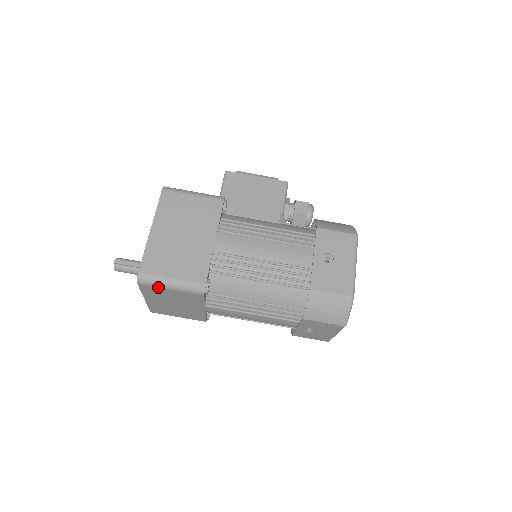
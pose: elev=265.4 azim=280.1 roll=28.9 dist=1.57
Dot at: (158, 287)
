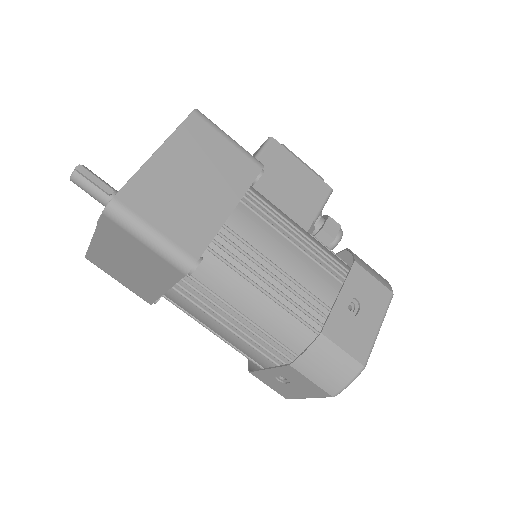
Dot at: (129, 232)
